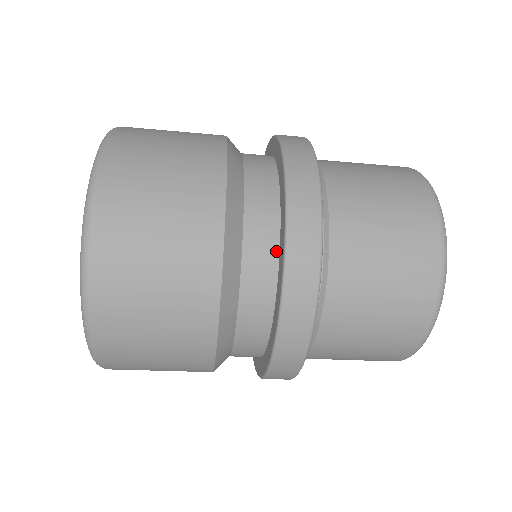
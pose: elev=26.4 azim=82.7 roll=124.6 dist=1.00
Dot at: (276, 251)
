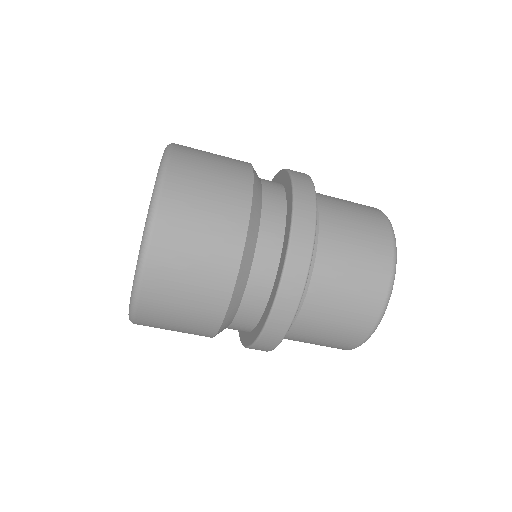
Dot at: occluded
